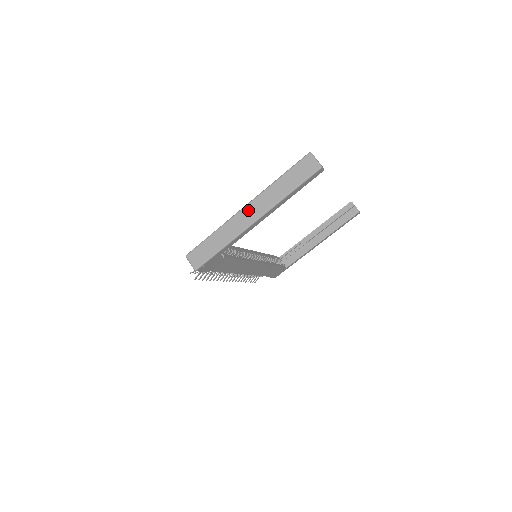
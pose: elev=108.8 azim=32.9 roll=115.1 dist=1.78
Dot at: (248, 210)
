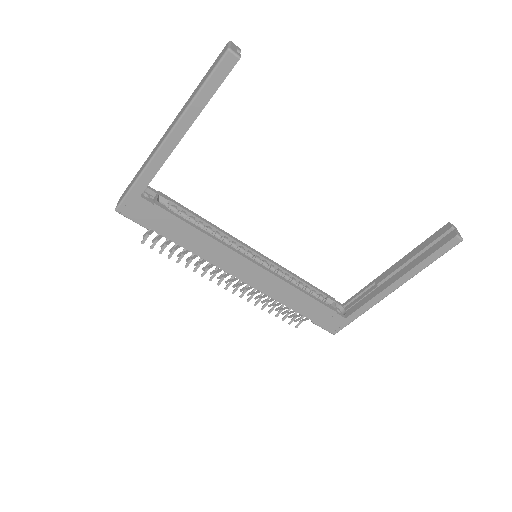
Dot at: (167, 131)
